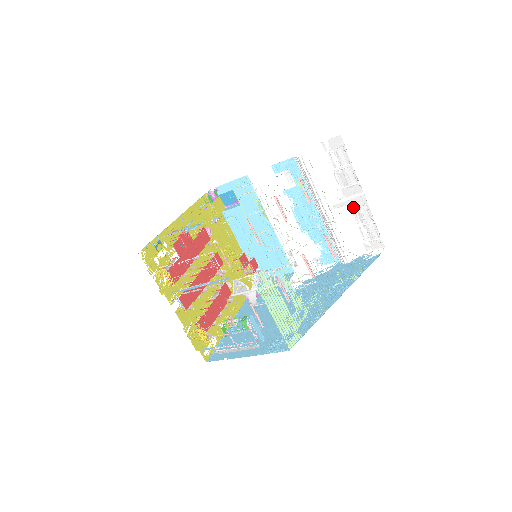
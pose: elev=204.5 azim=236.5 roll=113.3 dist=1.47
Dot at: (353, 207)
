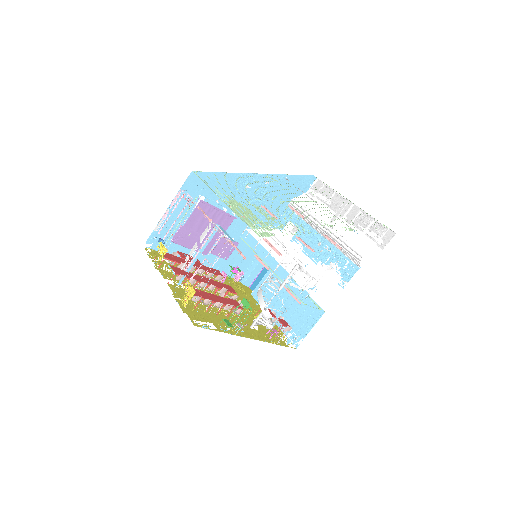
Dot at: occluded
